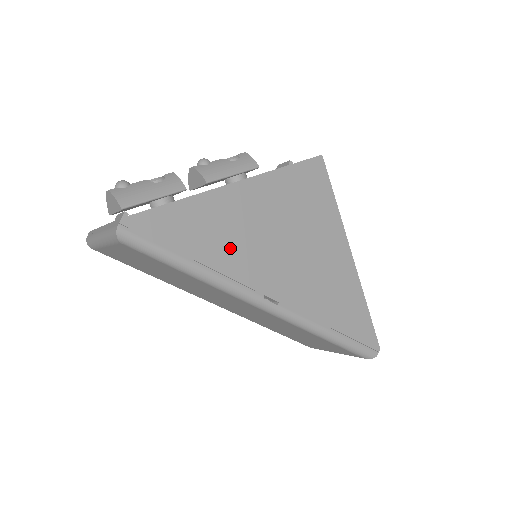
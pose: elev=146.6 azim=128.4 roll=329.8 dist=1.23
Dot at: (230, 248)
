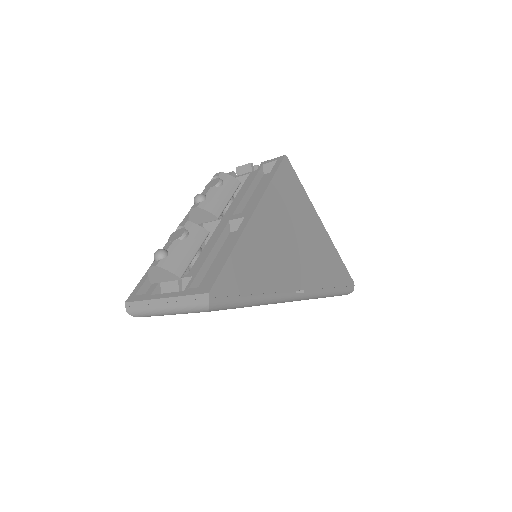
Dot at: (269, 269)
